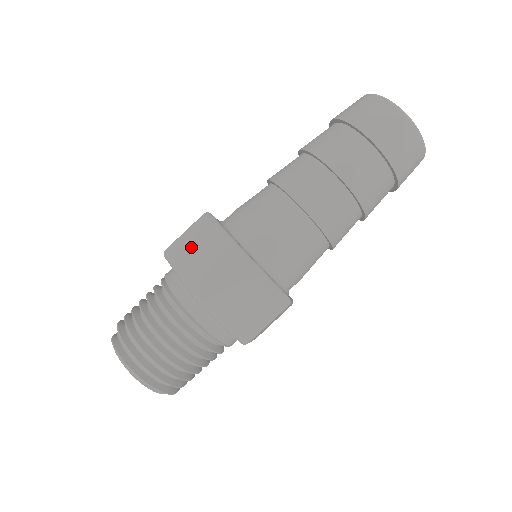
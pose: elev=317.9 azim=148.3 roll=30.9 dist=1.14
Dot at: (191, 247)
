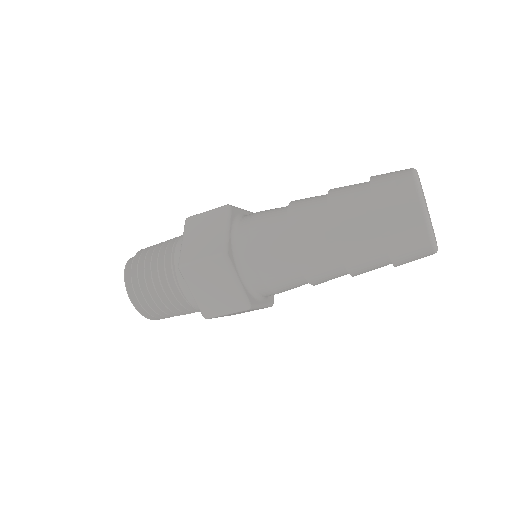
Dot at: (201, 227)
